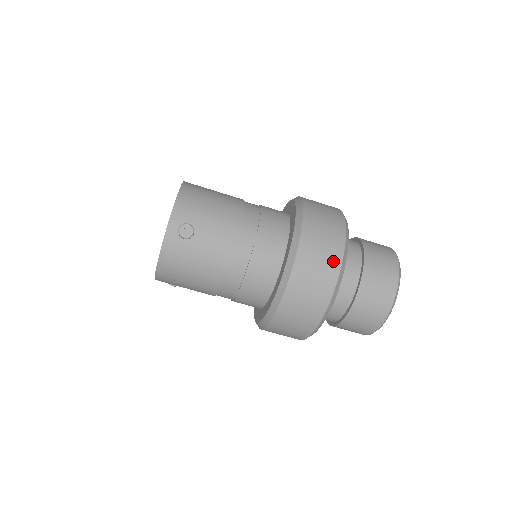
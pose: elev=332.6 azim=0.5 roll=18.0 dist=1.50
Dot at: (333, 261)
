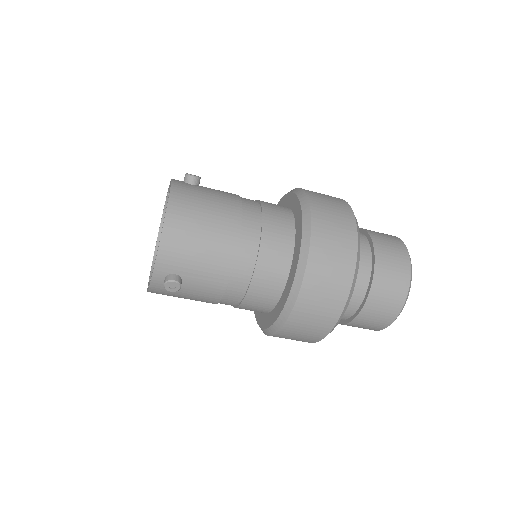
Dot at: (329, 318)
